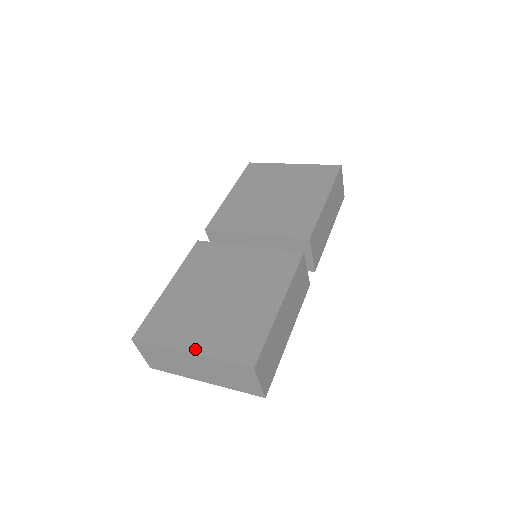
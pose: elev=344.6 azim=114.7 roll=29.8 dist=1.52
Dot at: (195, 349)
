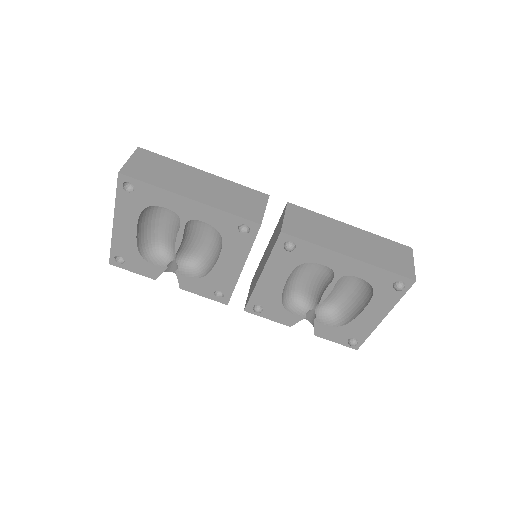
Dot at: occluded
